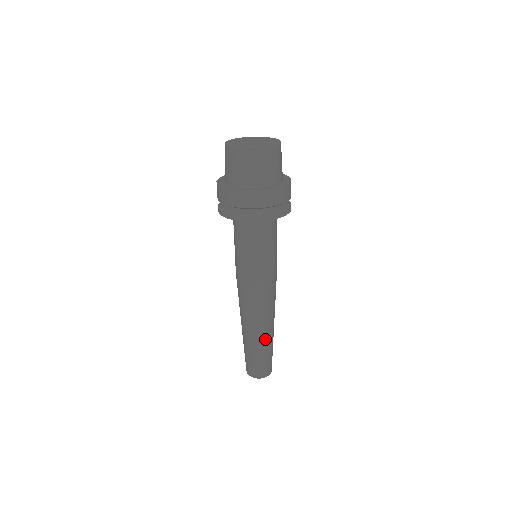
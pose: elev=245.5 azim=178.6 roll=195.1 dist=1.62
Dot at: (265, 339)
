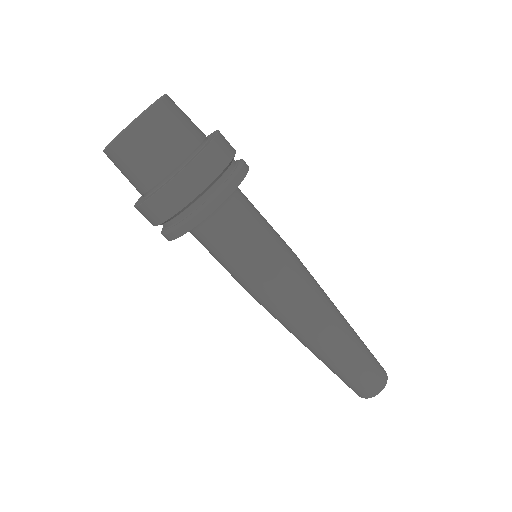
Dot at: (332, 356)
